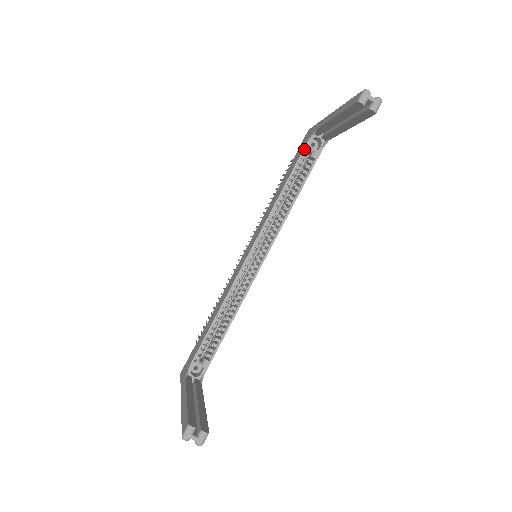
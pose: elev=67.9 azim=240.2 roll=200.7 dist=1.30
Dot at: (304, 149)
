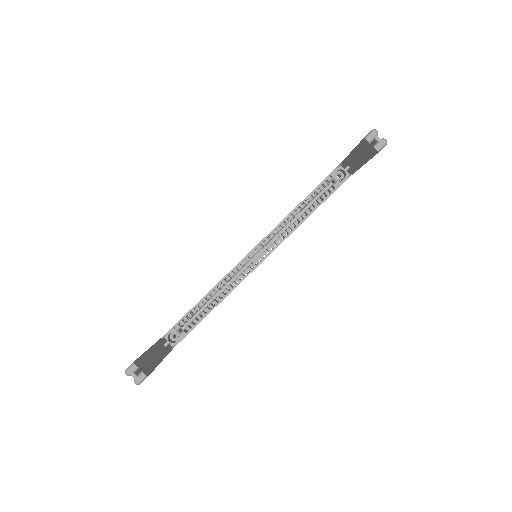
Dot at: (328, 176)
